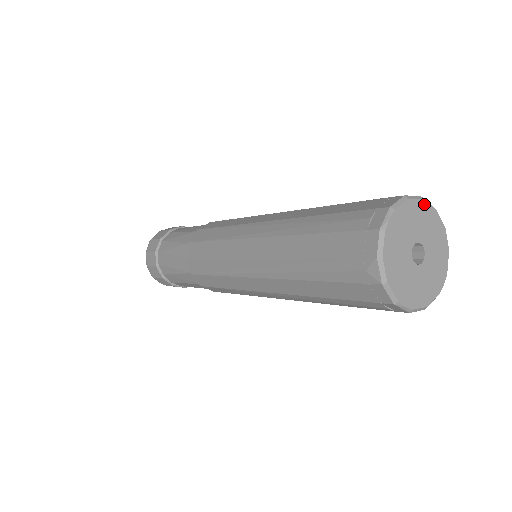
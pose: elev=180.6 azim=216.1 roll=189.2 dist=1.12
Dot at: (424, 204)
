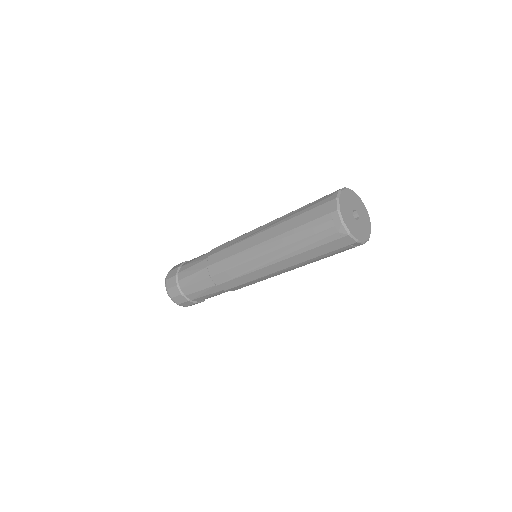
Dot at: (366, 210)
